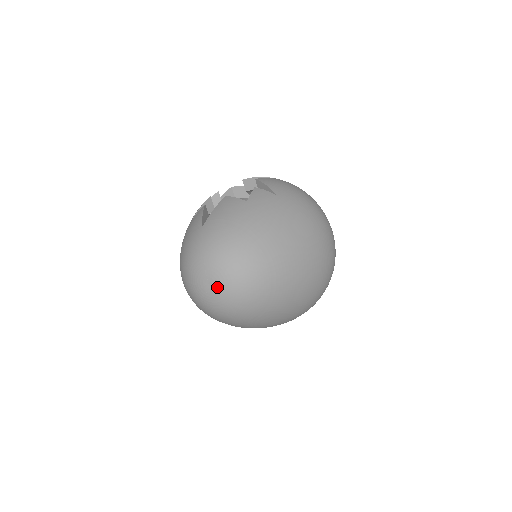
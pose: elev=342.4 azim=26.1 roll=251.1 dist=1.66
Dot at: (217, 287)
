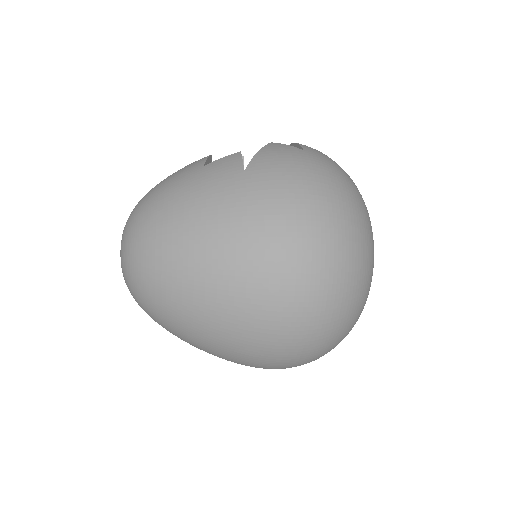
Dot at: occluded
